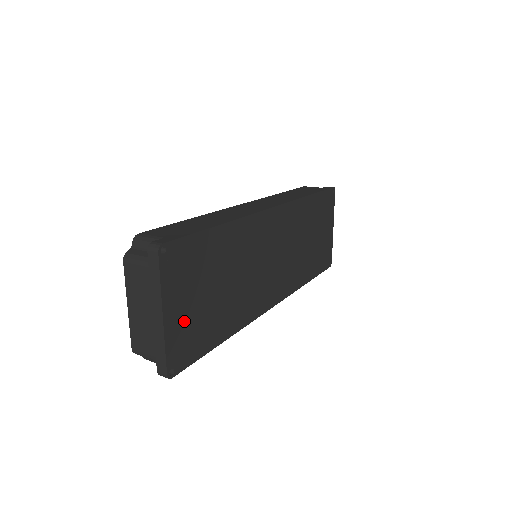
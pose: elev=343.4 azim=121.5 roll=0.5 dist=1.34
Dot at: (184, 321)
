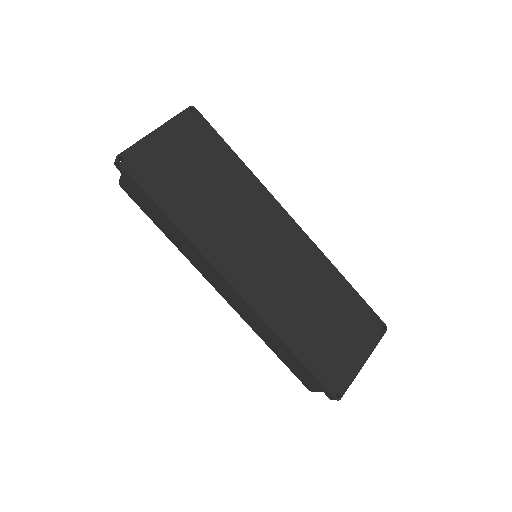
Dot at: (162, 154)
